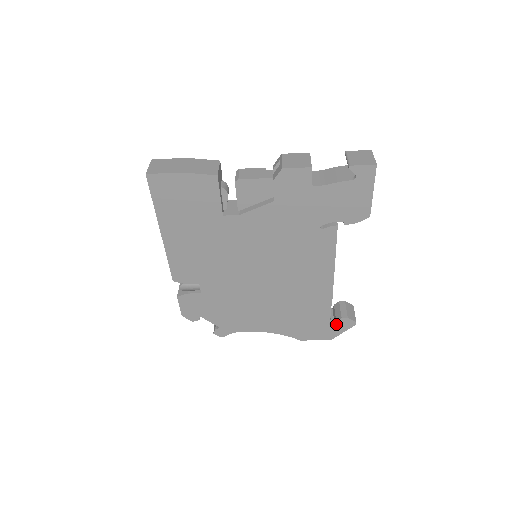
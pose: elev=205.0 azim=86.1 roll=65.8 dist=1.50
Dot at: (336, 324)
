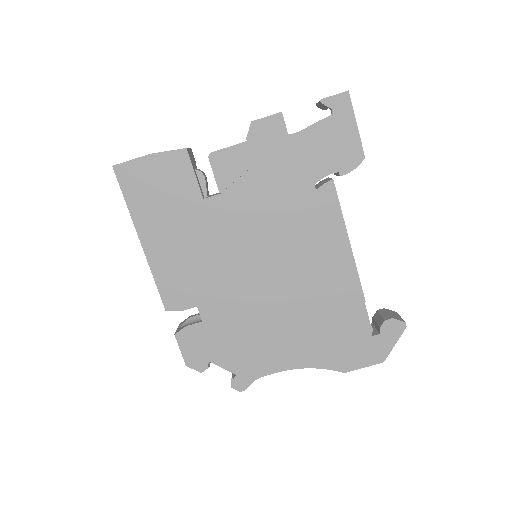
Dot at: (381, 332)
